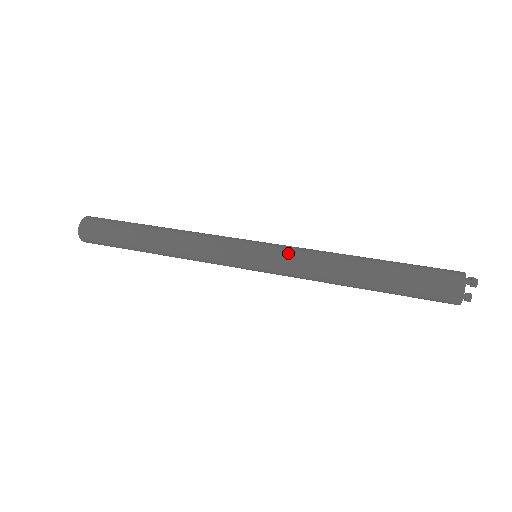
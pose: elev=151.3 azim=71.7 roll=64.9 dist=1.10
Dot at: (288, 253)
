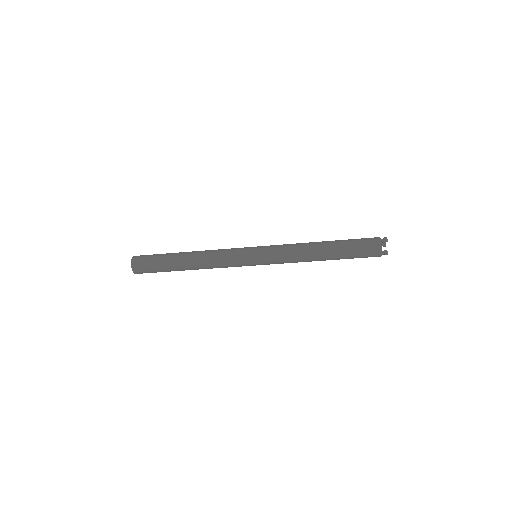
Dot at: (277, 246)
